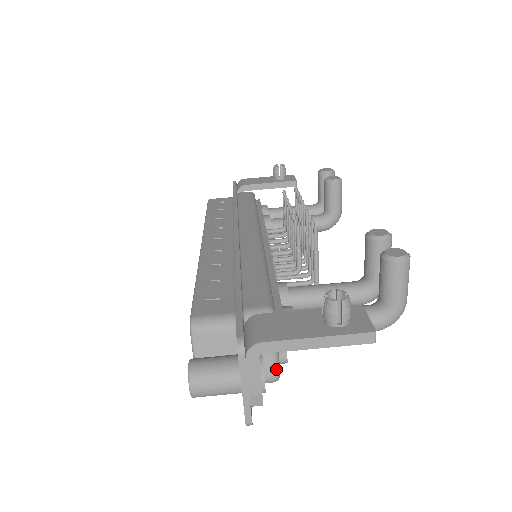
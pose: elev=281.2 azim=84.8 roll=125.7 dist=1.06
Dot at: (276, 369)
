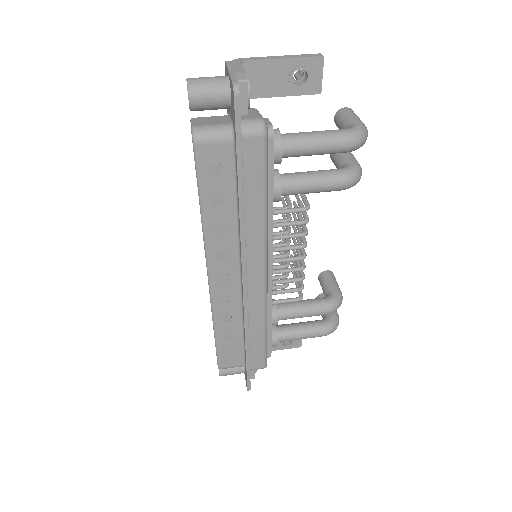
Dot at: (262, 118)
